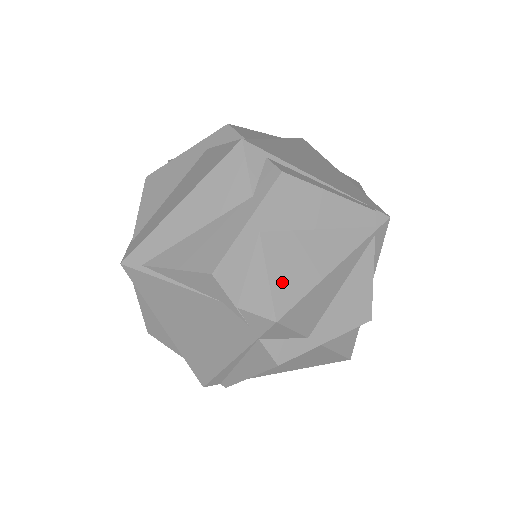
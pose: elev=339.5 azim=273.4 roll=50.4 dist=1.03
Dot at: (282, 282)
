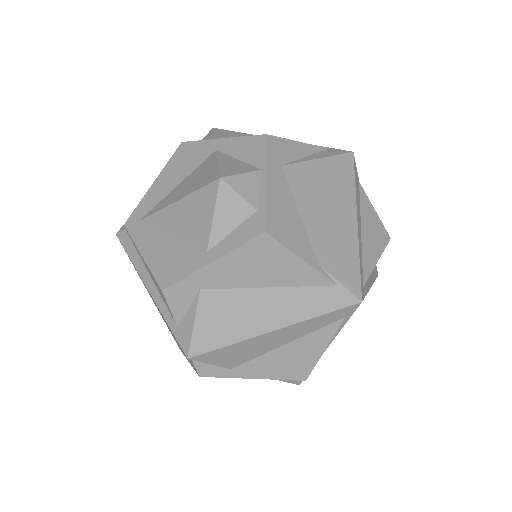
Dot at: occluded
